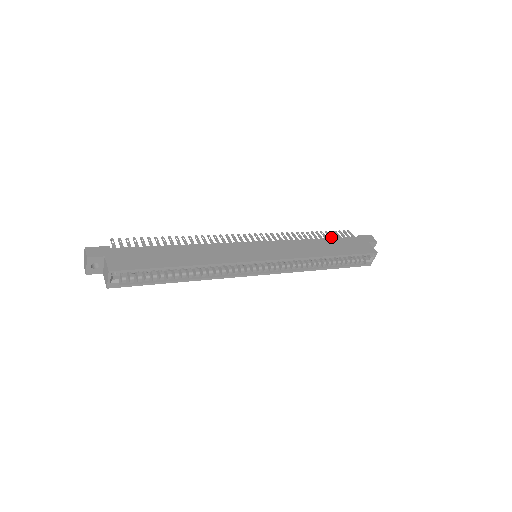
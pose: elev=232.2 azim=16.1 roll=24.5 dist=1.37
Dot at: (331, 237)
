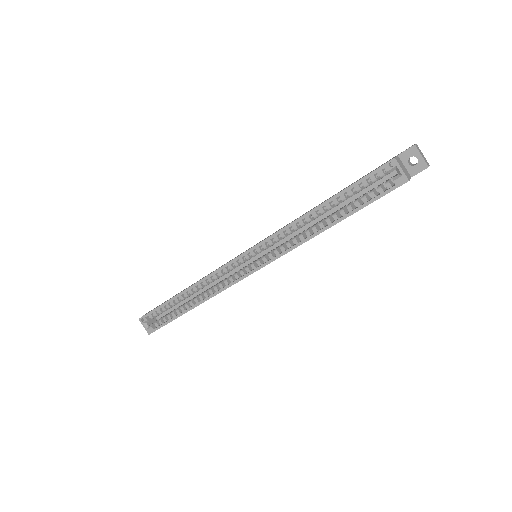
Dot at: occluded
